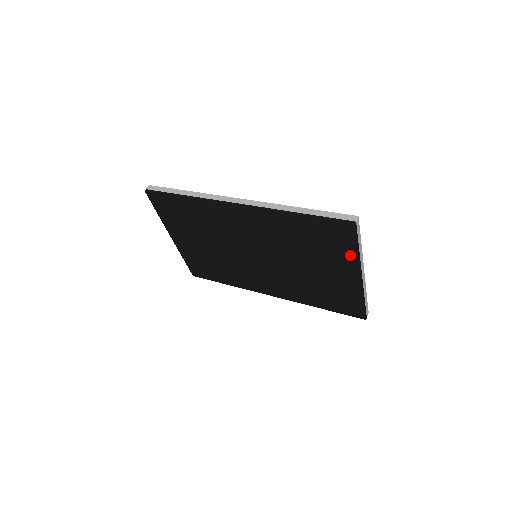
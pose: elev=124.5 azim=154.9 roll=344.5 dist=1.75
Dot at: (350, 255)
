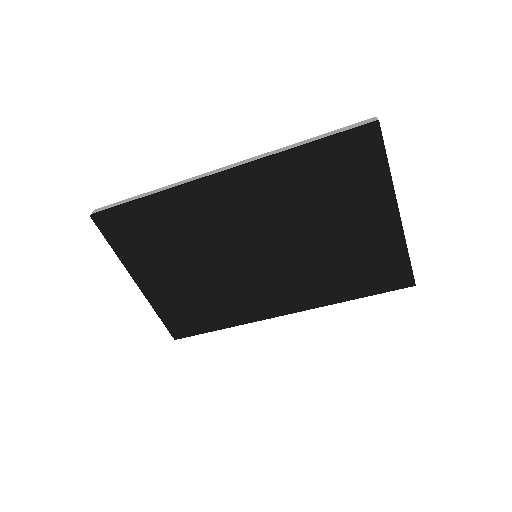
Dot at: (380, 180)
